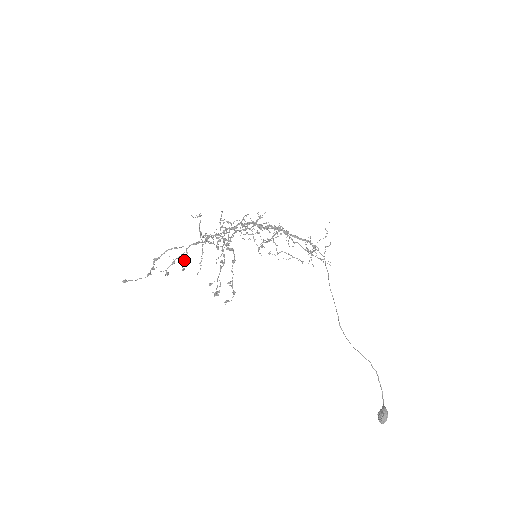
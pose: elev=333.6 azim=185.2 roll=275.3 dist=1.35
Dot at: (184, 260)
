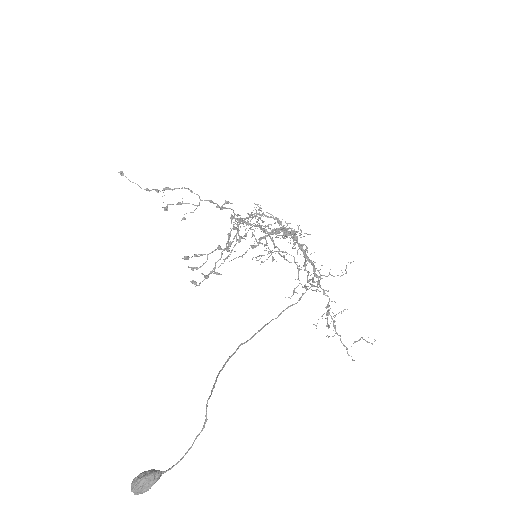
Dot at: (192, 212)
